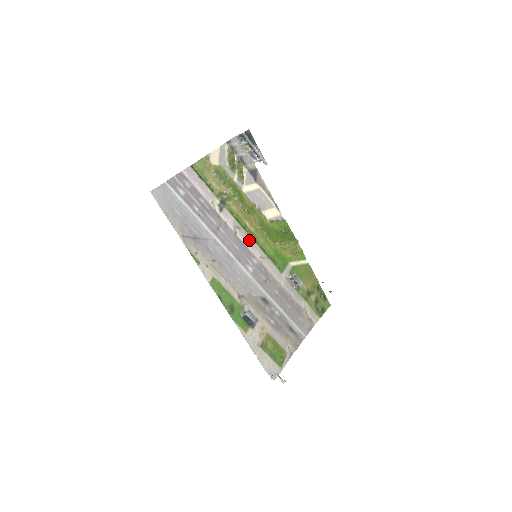
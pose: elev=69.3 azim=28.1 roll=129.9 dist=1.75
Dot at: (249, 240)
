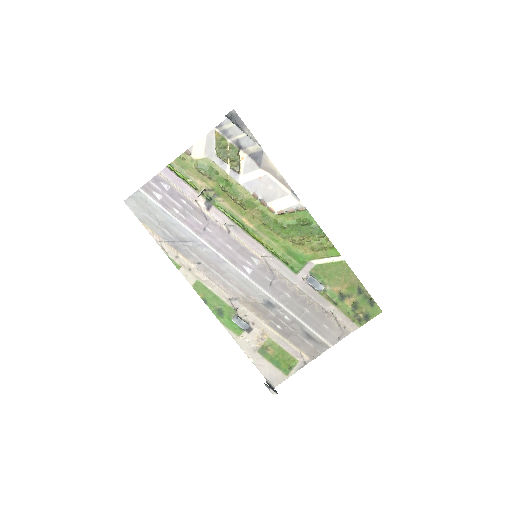
Dot at: (248, 238)
